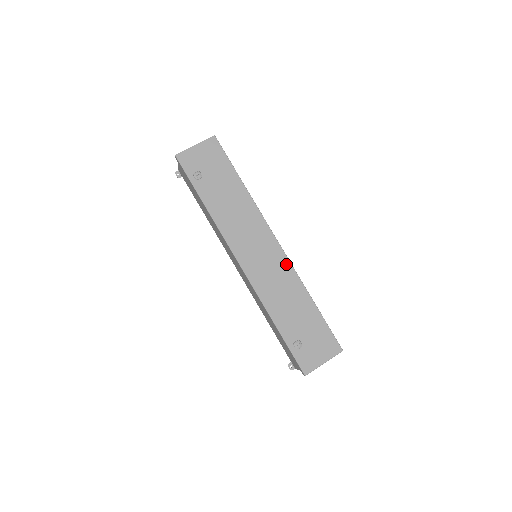
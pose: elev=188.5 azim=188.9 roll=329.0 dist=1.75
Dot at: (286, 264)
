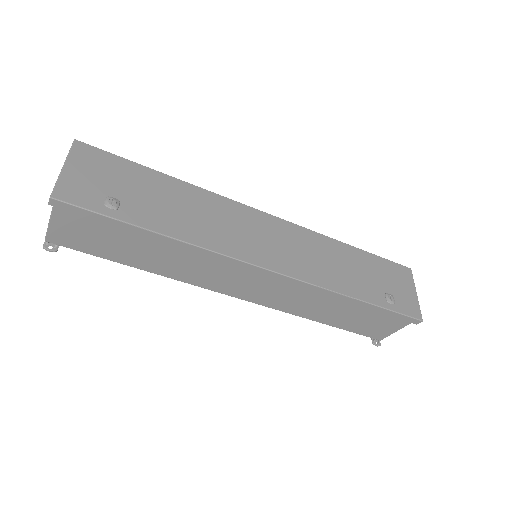
Dot at: (299, 231)
